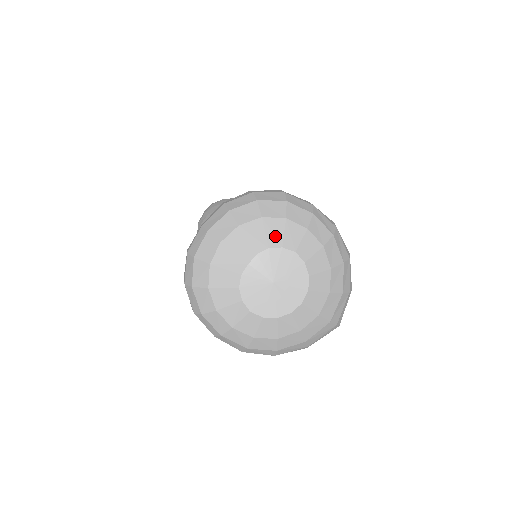
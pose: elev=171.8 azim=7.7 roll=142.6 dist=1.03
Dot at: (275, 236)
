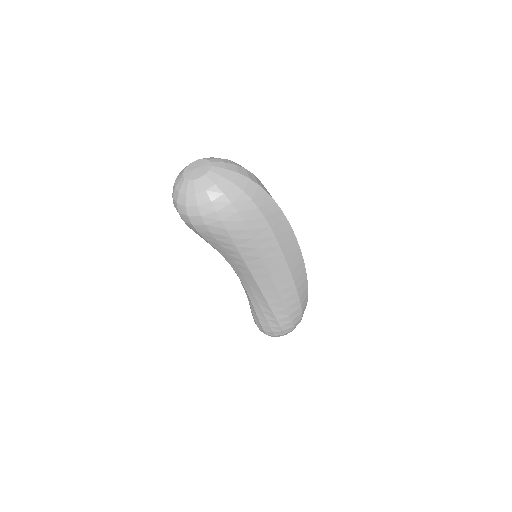
Dot at: occluded
